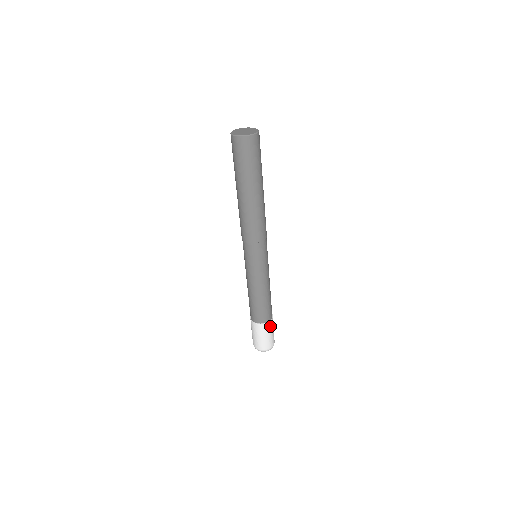
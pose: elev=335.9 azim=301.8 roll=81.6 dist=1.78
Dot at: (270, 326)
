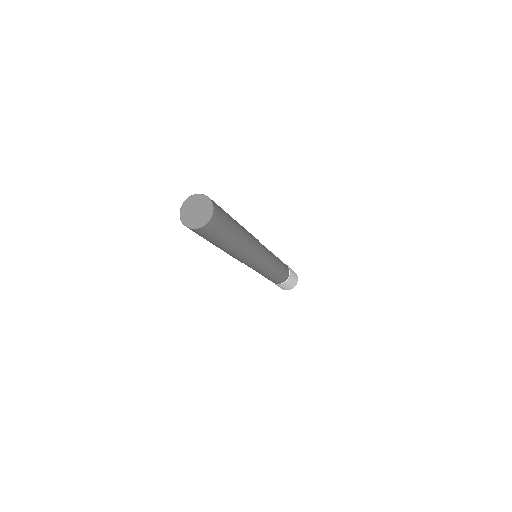
Dot at: (286, 283)
